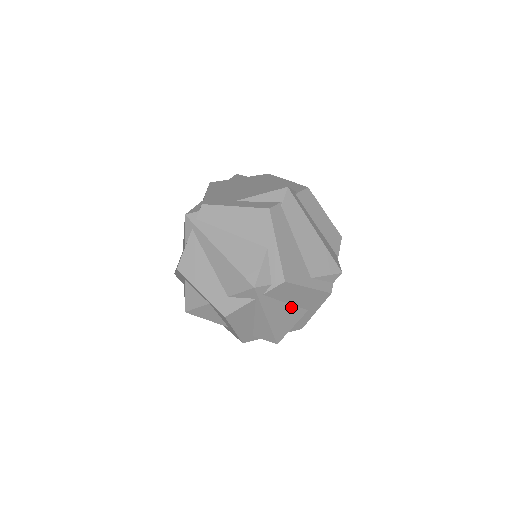
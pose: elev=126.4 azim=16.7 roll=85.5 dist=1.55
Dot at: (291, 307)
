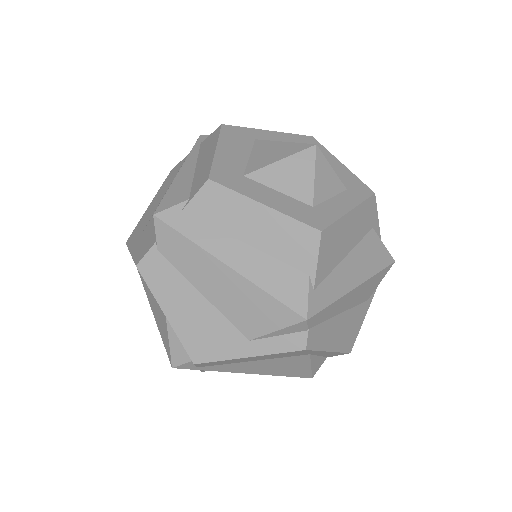
Dot at: (269, 360)
